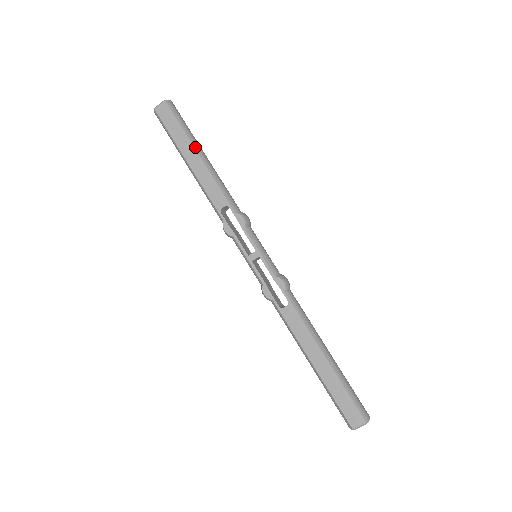
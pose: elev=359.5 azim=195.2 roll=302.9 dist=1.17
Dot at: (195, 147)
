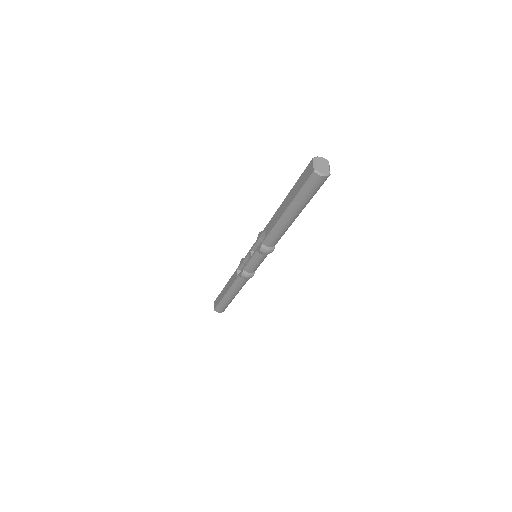
Dot at: (224, 287)
